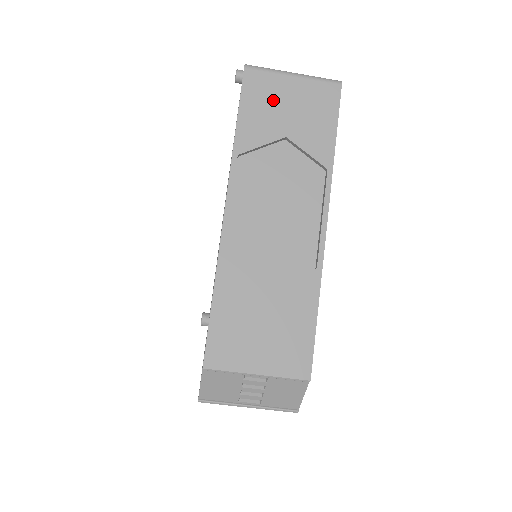
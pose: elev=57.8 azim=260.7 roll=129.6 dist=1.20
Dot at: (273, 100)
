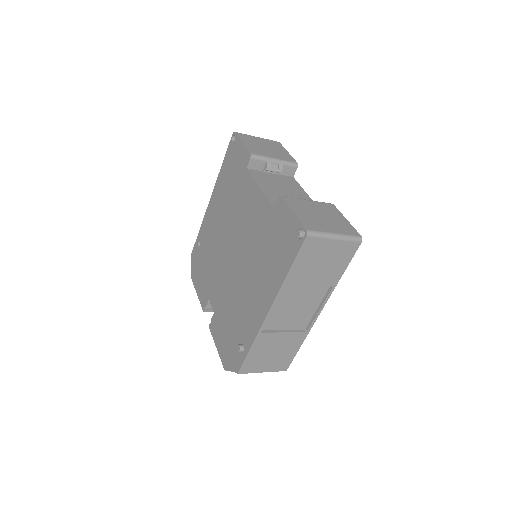
Dot at: (317, 254)
